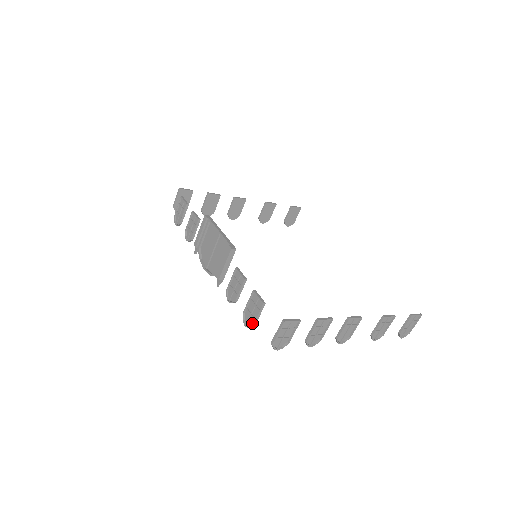
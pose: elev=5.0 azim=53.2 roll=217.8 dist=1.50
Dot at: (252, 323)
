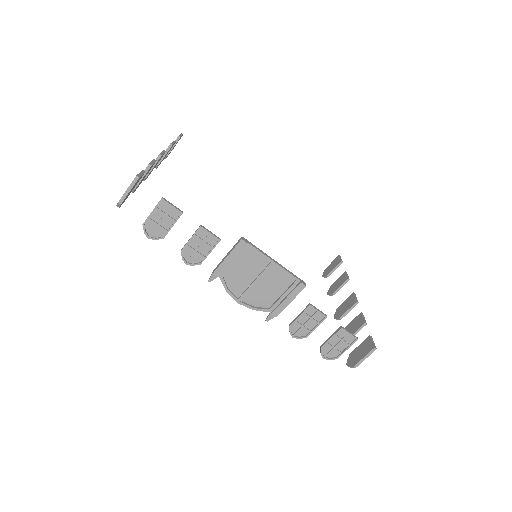
Dot at: (335, 355)
